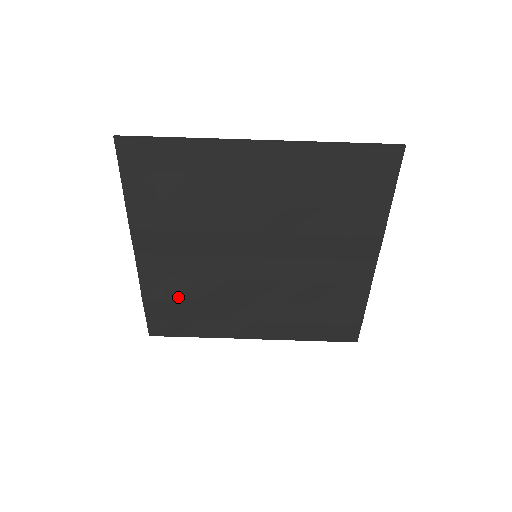
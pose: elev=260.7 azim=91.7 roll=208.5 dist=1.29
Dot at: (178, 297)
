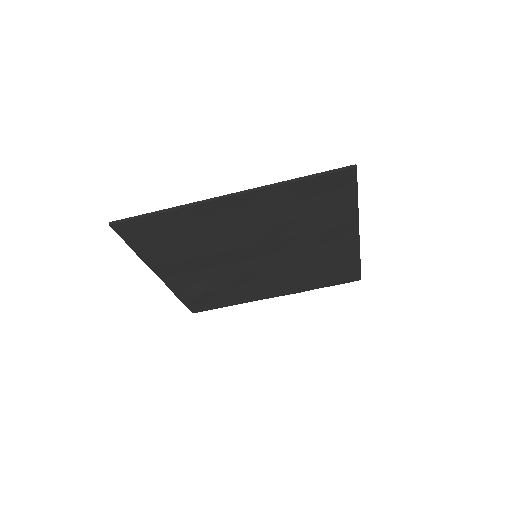
Dot at: (205, 292)
